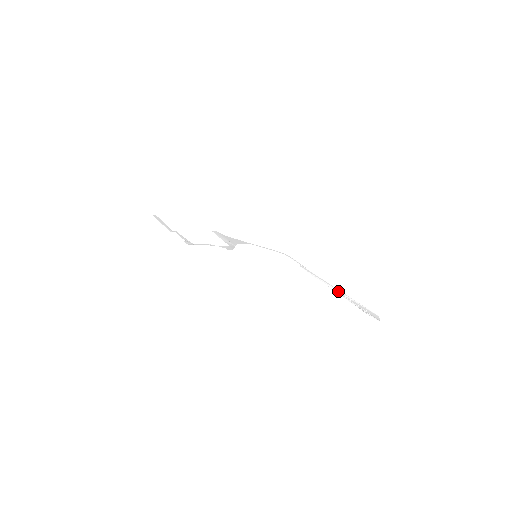
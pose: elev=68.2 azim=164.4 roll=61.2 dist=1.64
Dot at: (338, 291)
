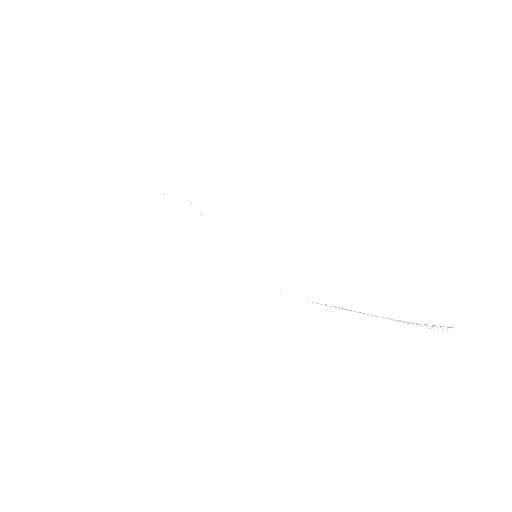
Dot at: occluded
